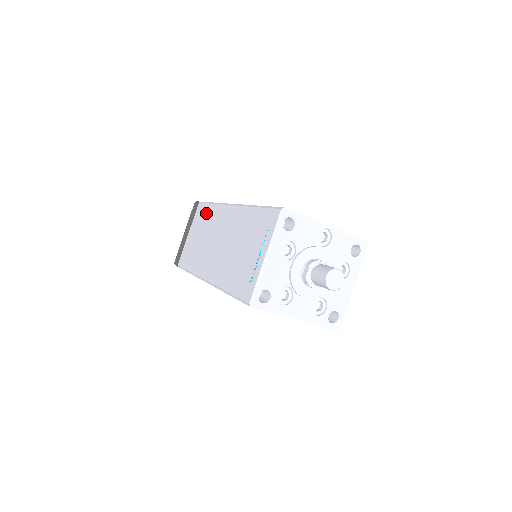
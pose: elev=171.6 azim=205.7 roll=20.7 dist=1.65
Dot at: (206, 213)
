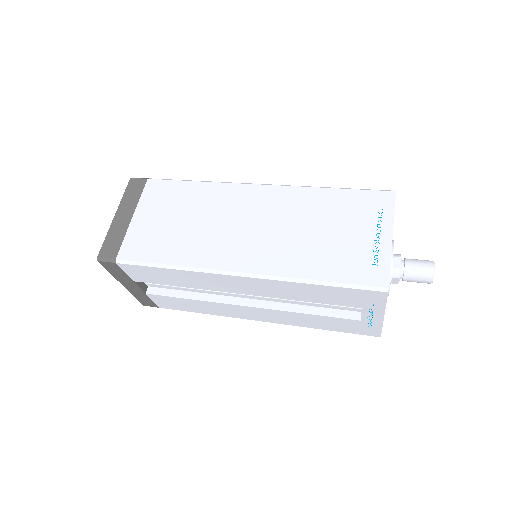
Dot at: (185, 191)
